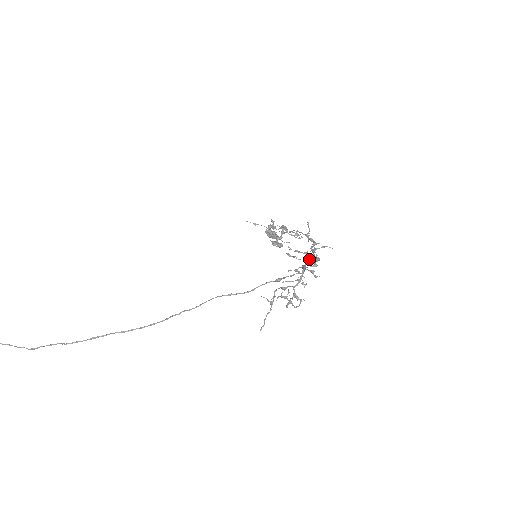
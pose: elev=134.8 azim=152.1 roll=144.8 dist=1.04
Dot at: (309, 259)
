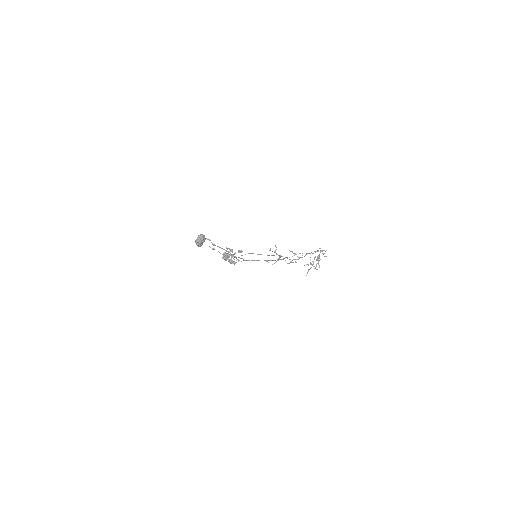
Dot at: (307, 253)
